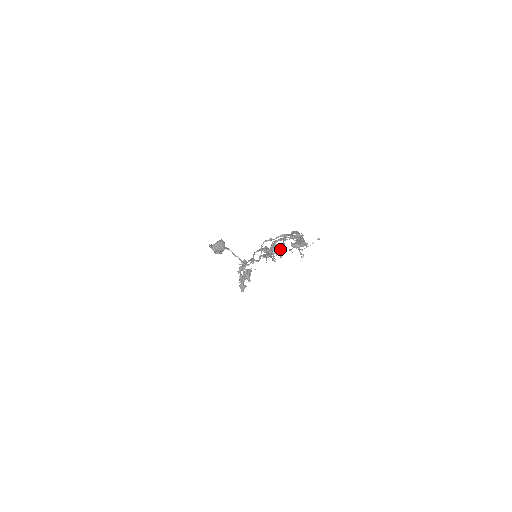
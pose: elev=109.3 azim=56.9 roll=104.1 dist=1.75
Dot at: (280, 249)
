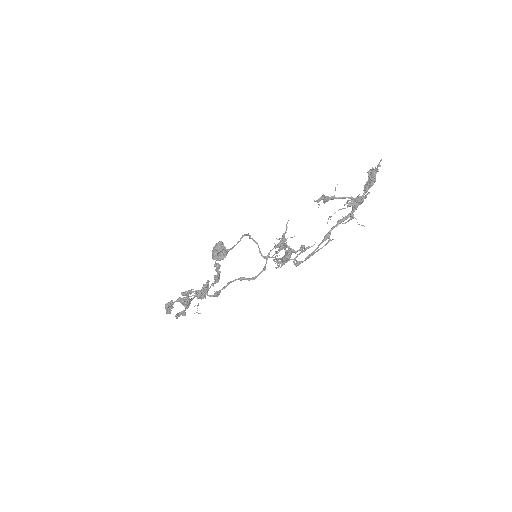
Dot at: (295, 251)
